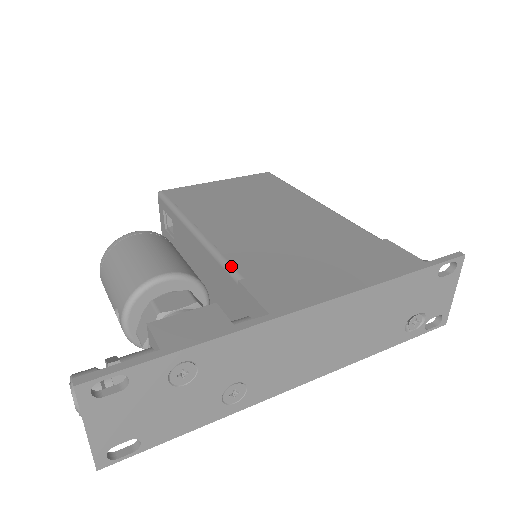
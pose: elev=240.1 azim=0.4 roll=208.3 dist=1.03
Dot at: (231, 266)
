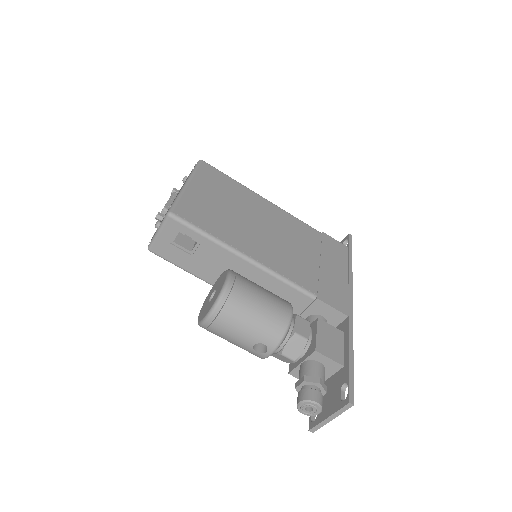
Dot at: (302, 288)
